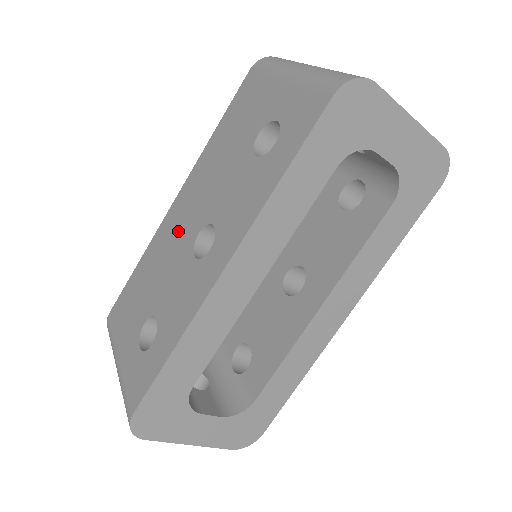
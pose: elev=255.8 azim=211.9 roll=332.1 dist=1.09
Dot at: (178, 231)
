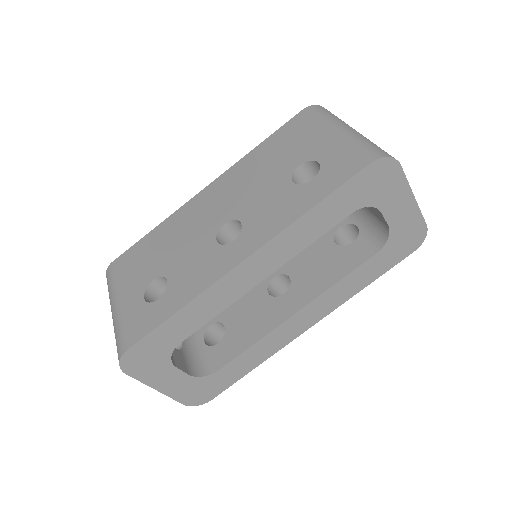
Dot at: (203, 215)
